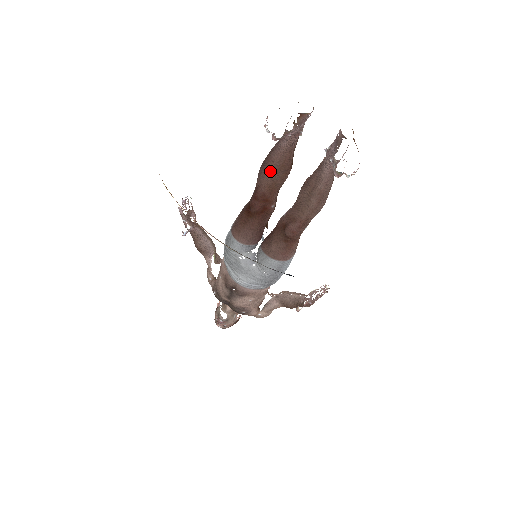
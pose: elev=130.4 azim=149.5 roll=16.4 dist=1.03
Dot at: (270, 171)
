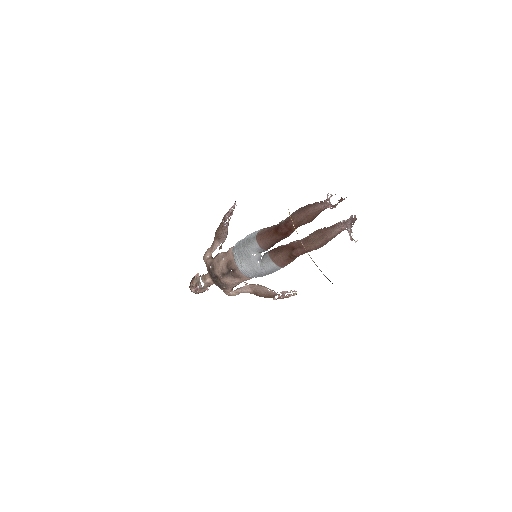
Dot at: (304, 216)
